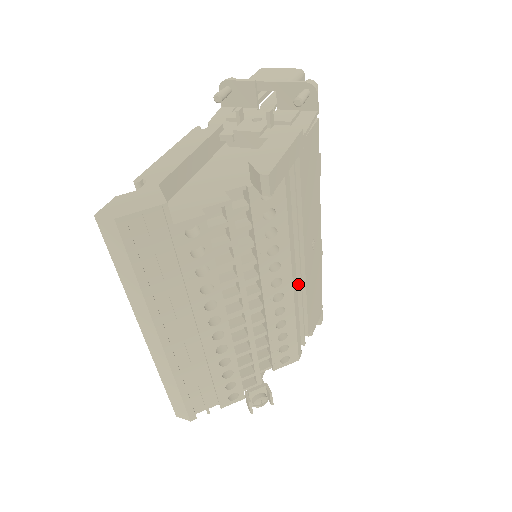
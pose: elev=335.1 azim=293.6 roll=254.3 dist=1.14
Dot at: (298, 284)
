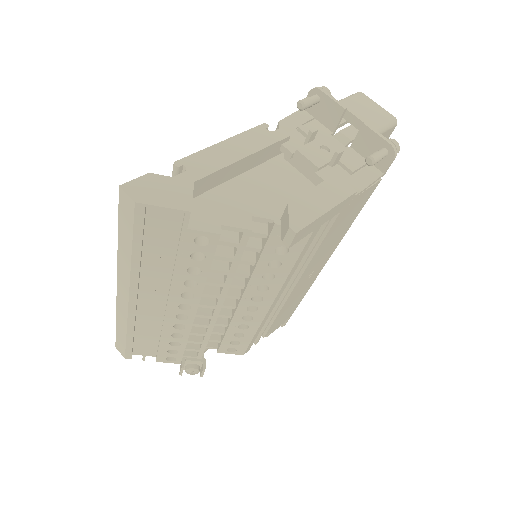
Dot at: (277, 302)
